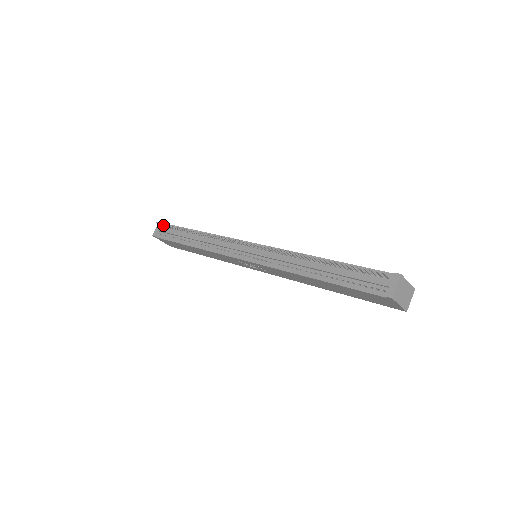
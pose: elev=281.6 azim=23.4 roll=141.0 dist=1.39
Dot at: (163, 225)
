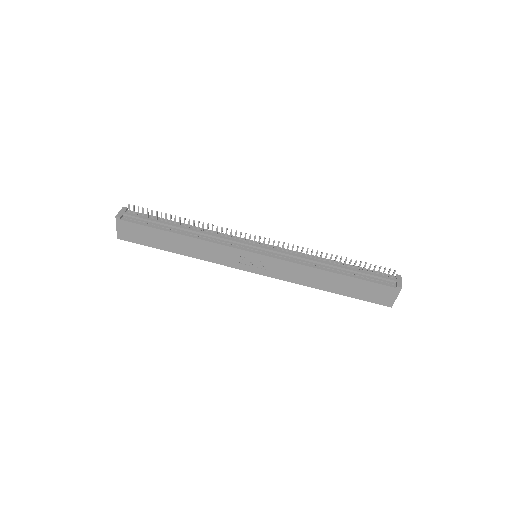
Dot at: (134, 210)
